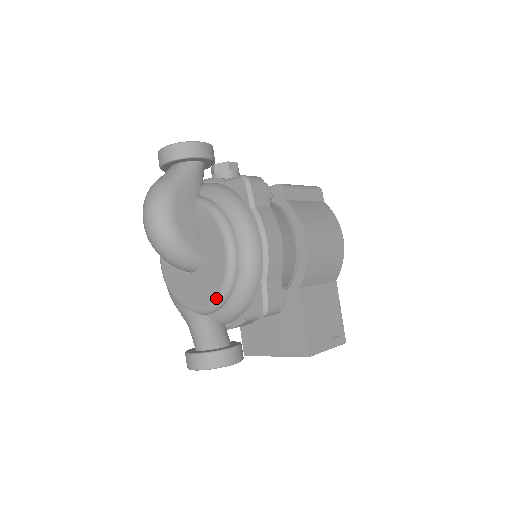
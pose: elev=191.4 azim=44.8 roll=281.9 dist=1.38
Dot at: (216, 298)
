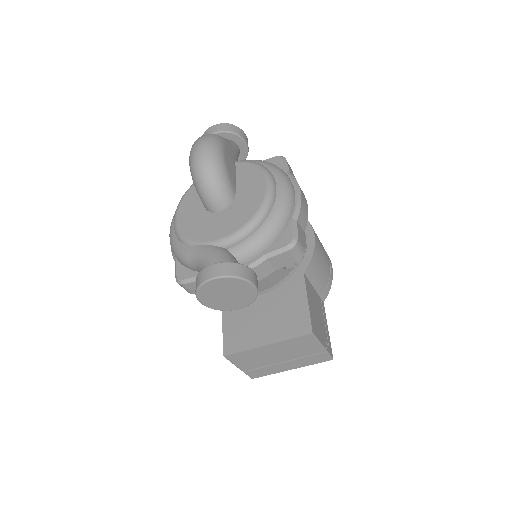
Dot at: (248, 222)
